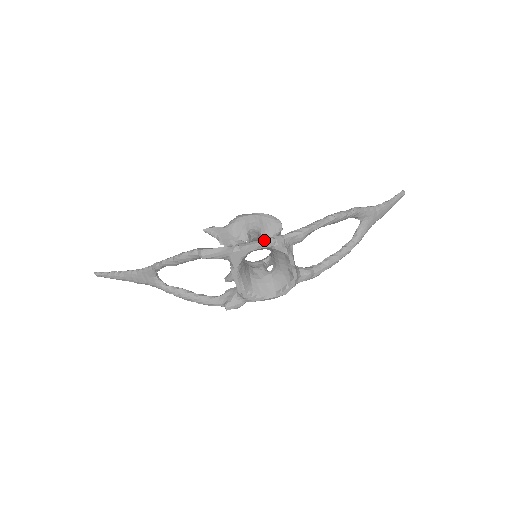
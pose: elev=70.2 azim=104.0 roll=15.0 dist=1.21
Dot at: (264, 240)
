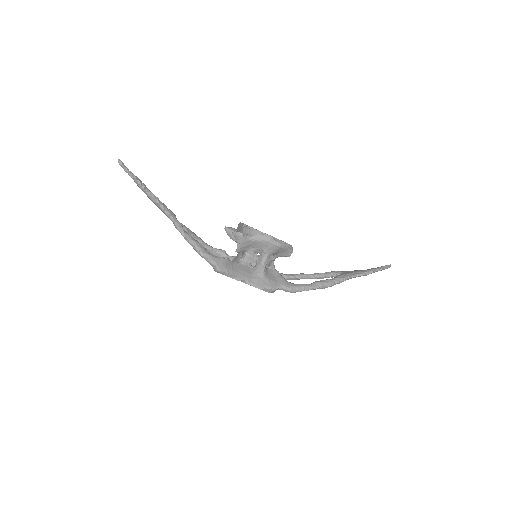
Dot at: (264, 288)
